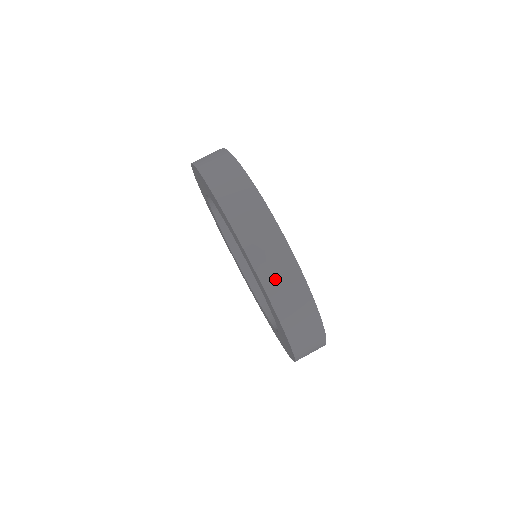
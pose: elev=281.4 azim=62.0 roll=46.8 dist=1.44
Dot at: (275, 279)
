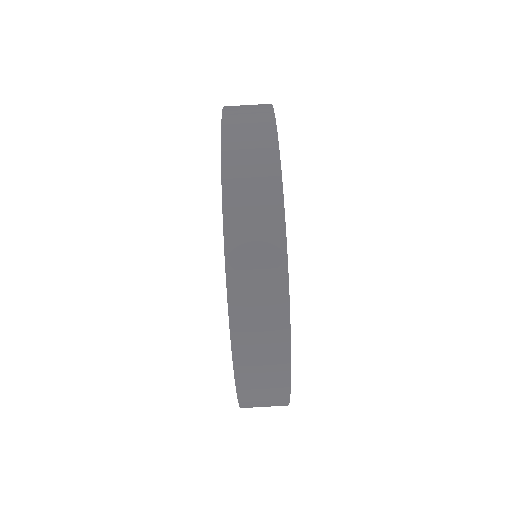
Dot at: (253, 365)
